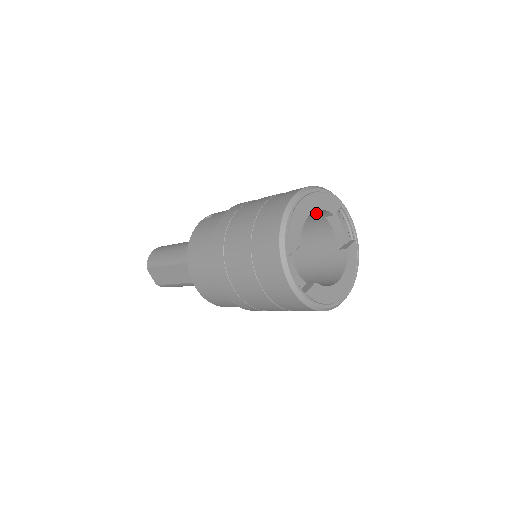
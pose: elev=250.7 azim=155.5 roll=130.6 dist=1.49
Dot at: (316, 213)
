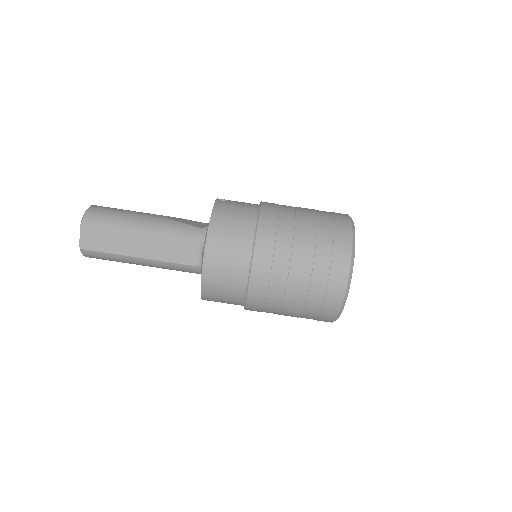
Dot at: occluded
